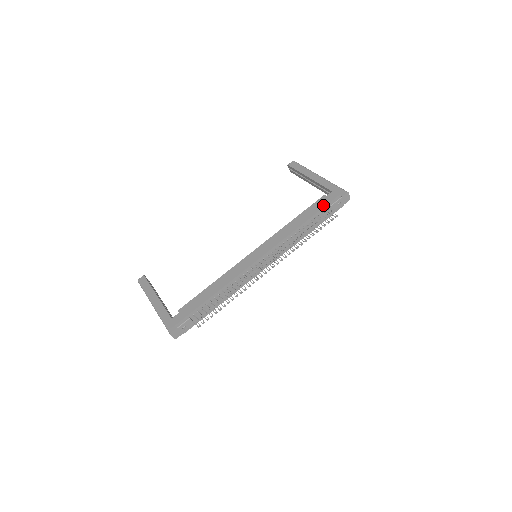
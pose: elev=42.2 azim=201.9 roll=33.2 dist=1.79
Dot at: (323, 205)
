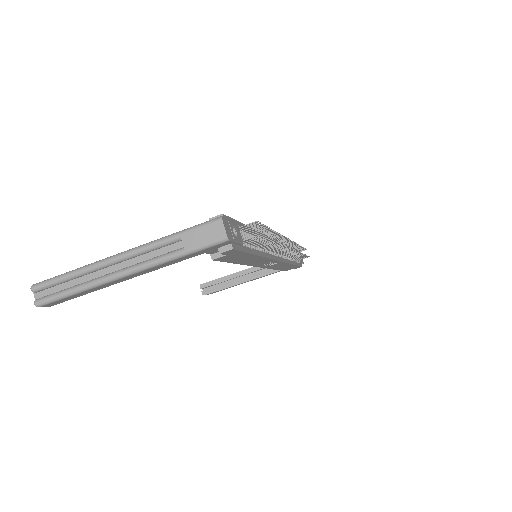
Dot at: occluded
